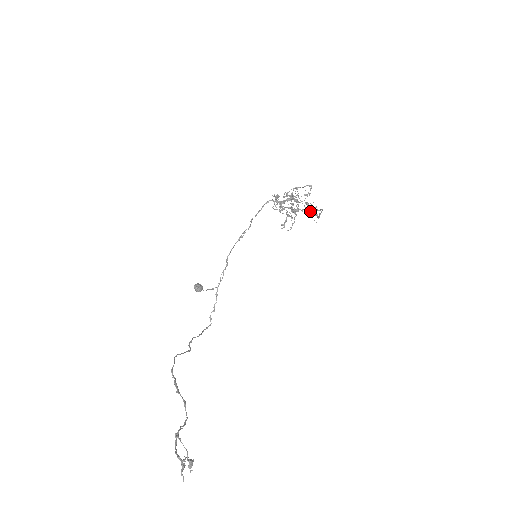
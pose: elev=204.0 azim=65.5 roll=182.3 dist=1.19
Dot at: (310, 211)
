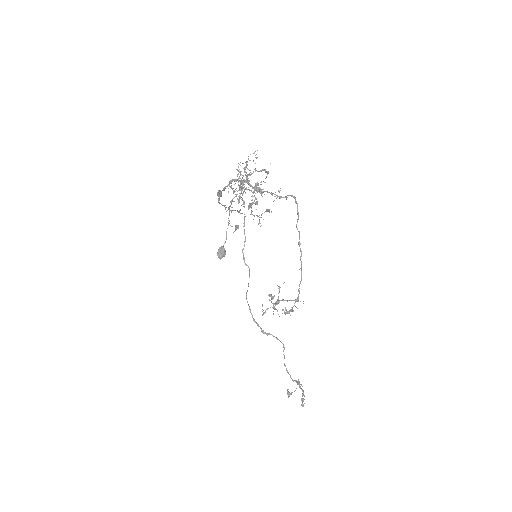
Dot at: (291, 300)
